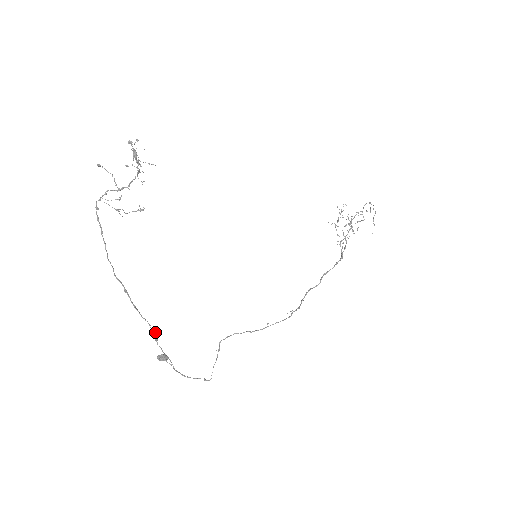
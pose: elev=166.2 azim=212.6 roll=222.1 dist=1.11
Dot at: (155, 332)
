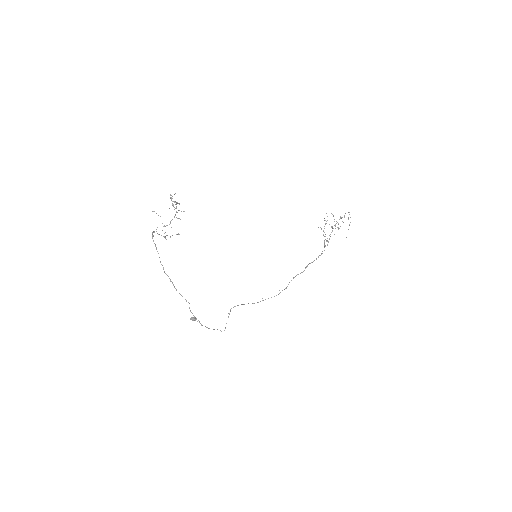
Dot at: occluded
